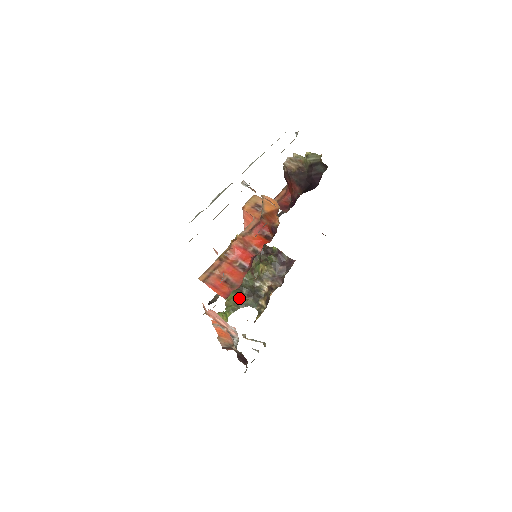
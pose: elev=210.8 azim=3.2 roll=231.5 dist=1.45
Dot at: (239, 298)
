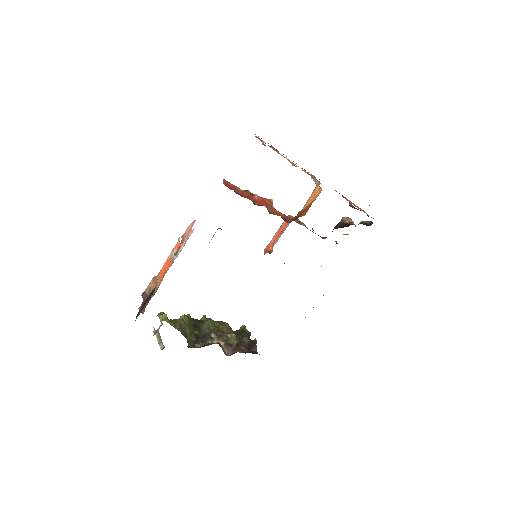
Dot at: (188, 328)
